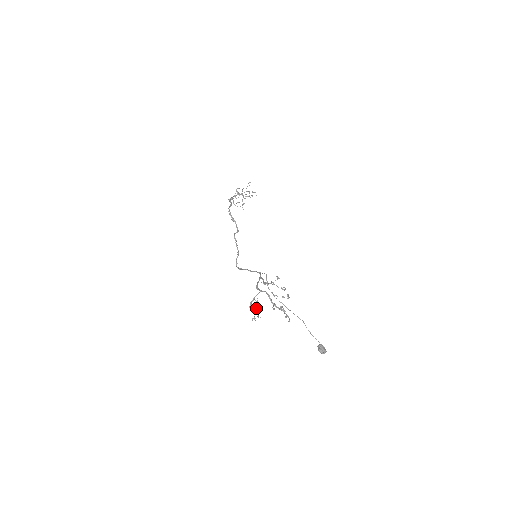
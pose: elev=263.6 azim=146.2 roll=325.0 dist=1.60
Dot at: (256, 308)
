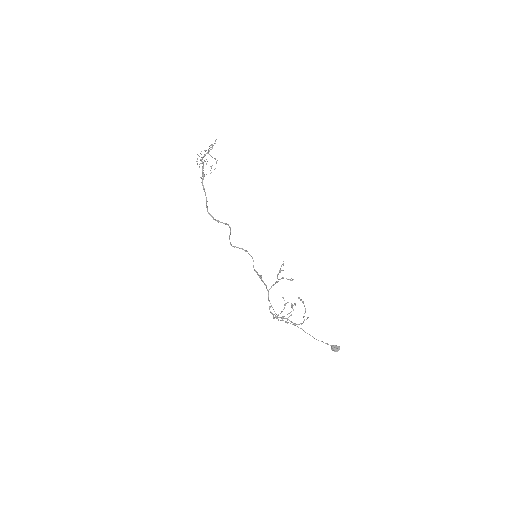
Dot at: (283, 309)
